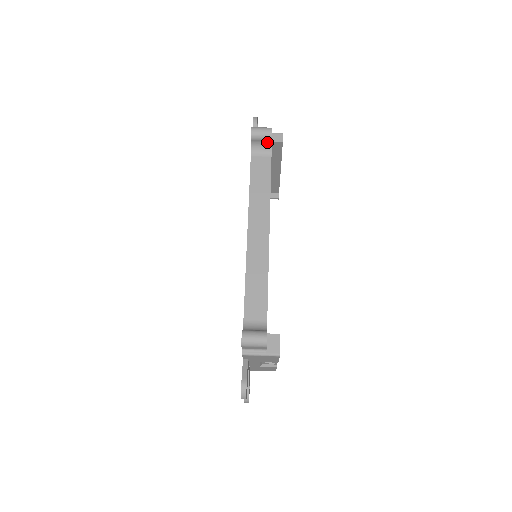
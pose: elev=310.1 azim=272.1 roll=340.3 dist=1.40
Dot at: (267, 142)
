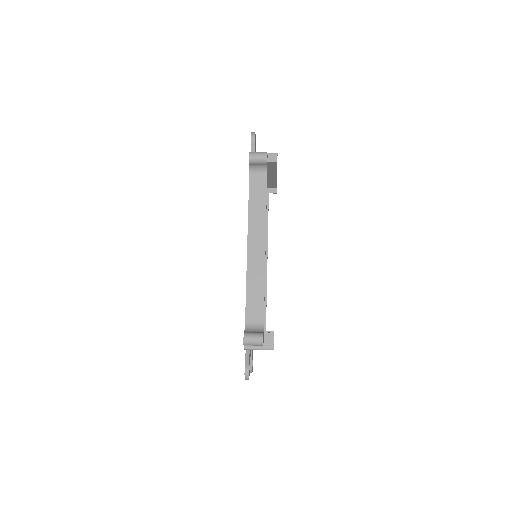
Dot at: (263, 165)
